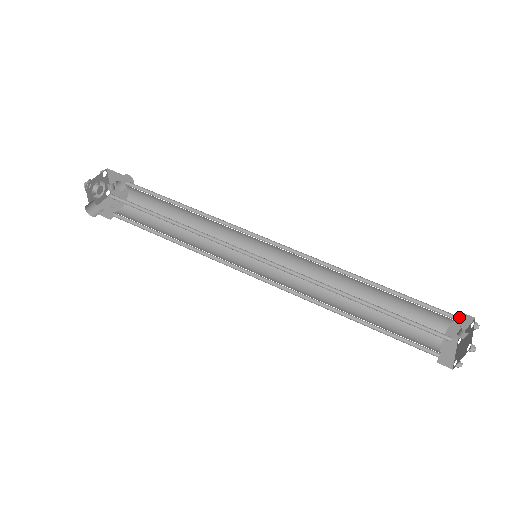
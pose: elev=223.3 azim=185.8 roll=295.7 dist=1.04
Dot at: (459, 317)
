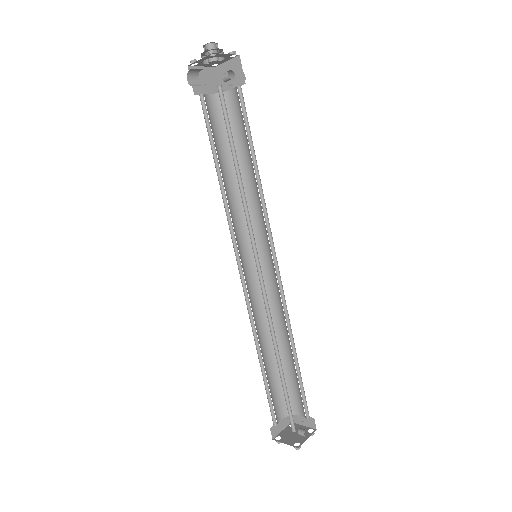
Dot at: (310, 419)
